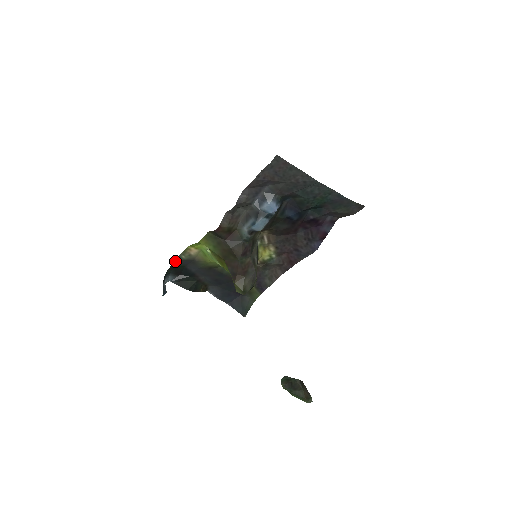
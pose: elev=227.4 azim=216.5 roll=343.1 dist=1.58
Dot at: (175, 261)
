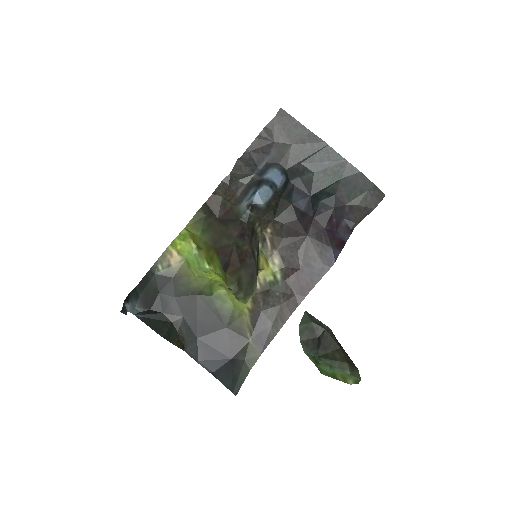
Dot at: (148, 273)
